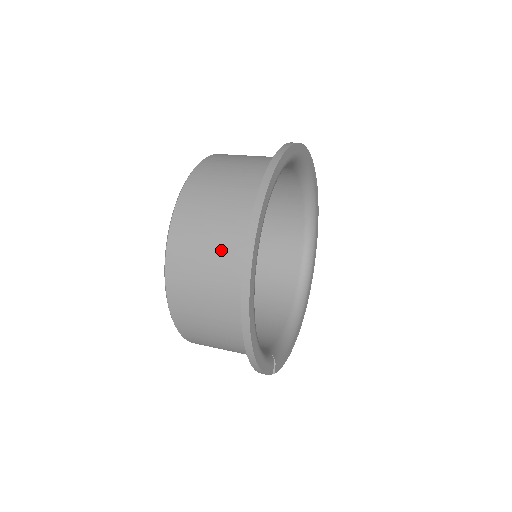
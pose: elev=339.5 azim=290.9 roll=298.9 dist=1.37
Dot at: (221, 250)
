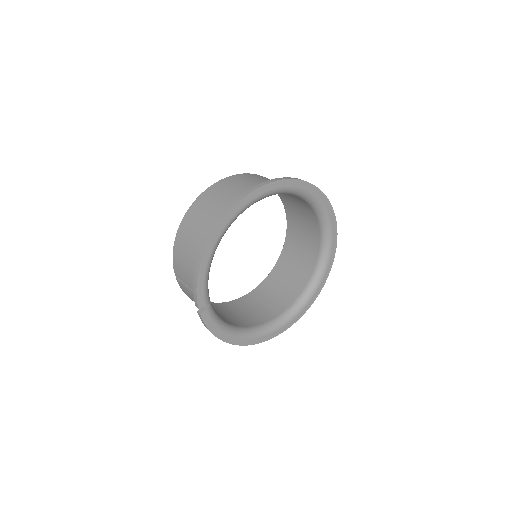
Dot at: (241, 192)
